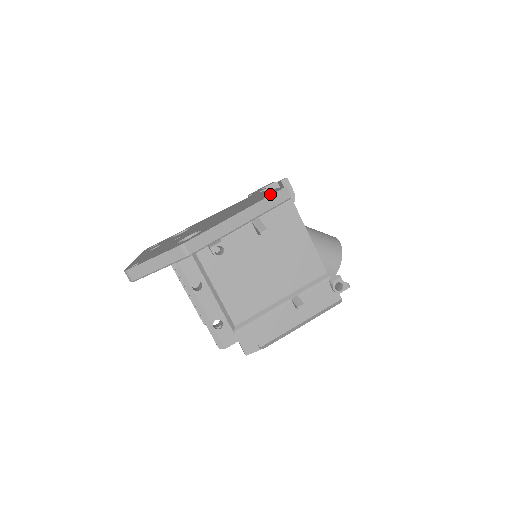
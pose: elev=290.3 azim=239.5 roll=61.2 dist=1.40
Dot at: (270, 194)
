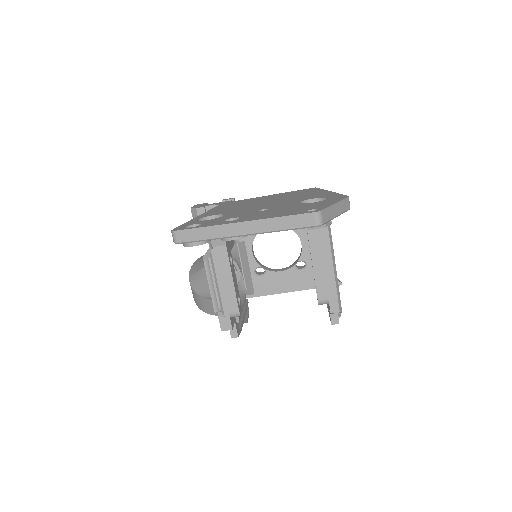
Dot at: (315, 189)
